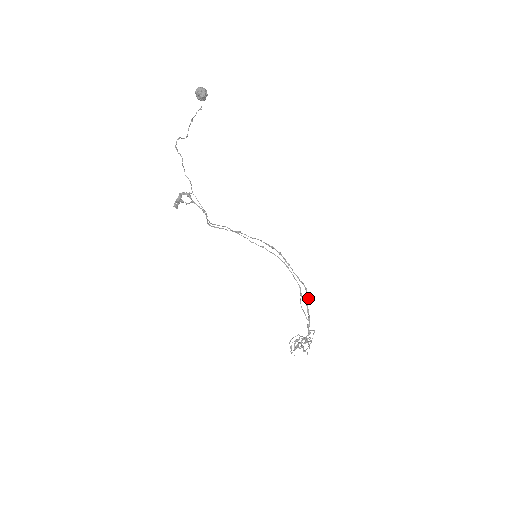
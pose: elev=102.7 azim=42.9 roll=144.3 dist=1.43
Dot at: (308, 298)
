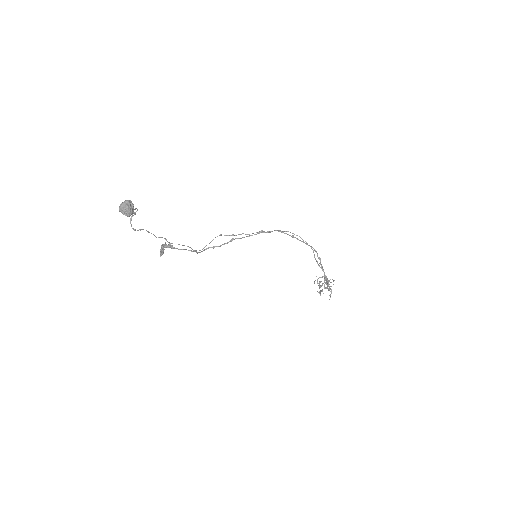
Dot at: (320, 259)
